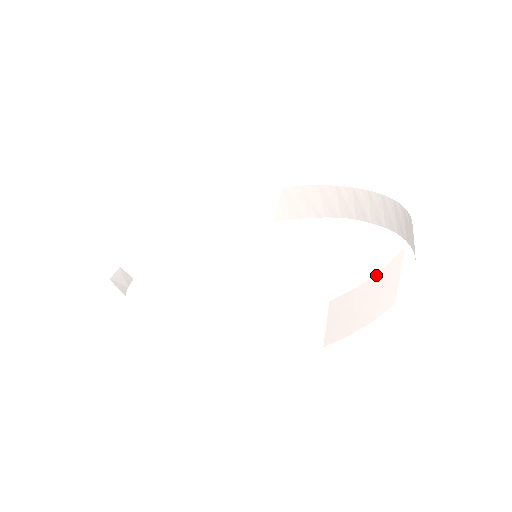
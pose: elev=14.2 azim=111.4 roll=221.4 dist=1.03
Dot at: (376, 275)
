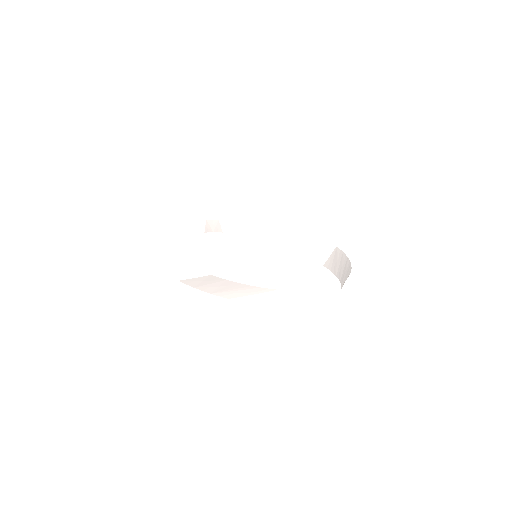
Dot at: (242, 284)
